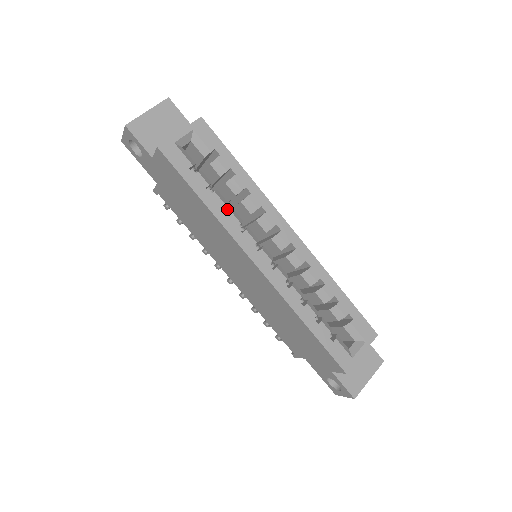
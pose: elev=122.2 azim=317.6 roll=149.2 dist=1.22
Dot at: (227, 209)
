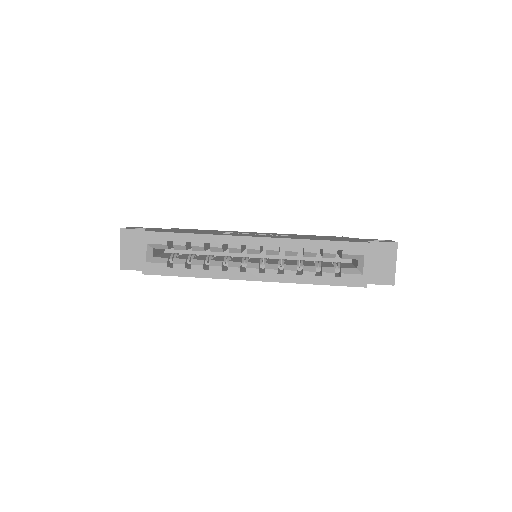
Dot at: (209, 262)
